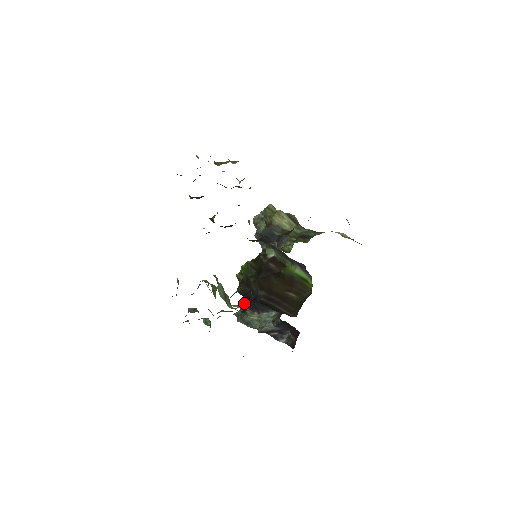
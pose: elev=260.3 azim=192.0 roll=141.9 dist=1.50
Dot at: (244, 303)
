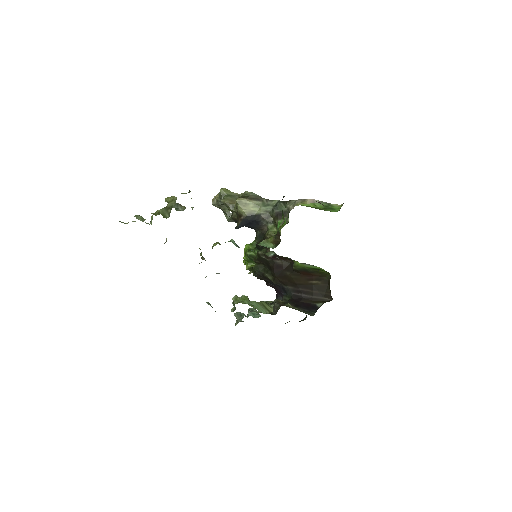
Dot at: occluded
